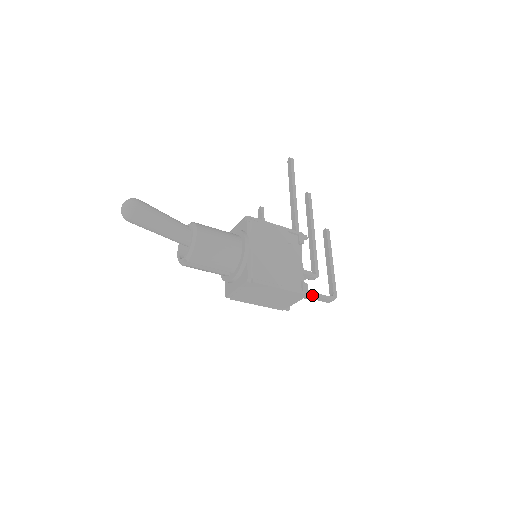
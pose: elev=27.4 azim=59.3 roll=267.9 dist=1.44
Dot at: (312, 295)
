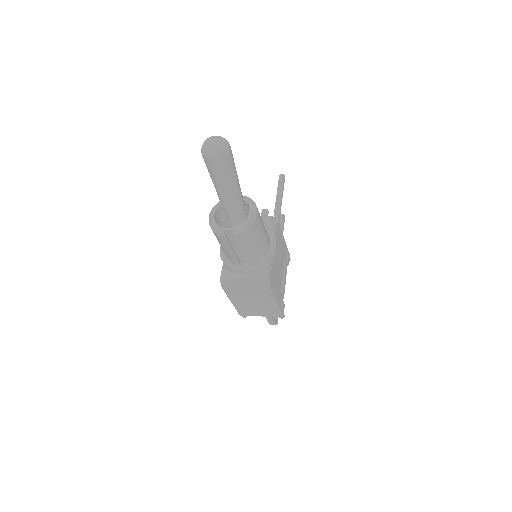
Dot at: occluded
